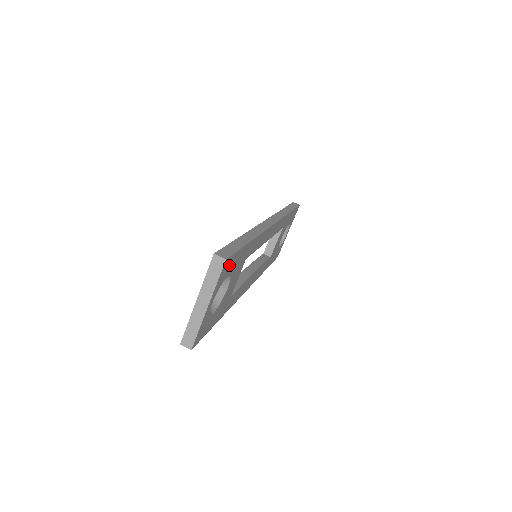
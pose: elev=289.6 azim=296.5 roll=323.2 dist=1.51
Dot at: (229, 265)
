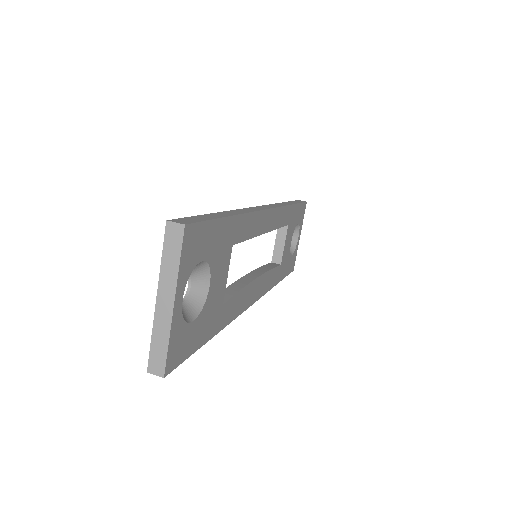
Dot at: (197, 241)
